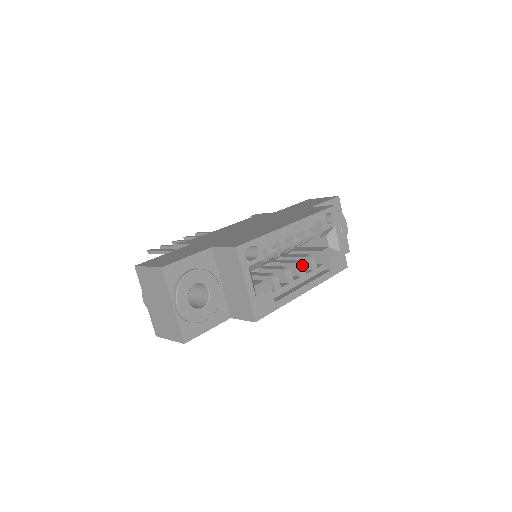
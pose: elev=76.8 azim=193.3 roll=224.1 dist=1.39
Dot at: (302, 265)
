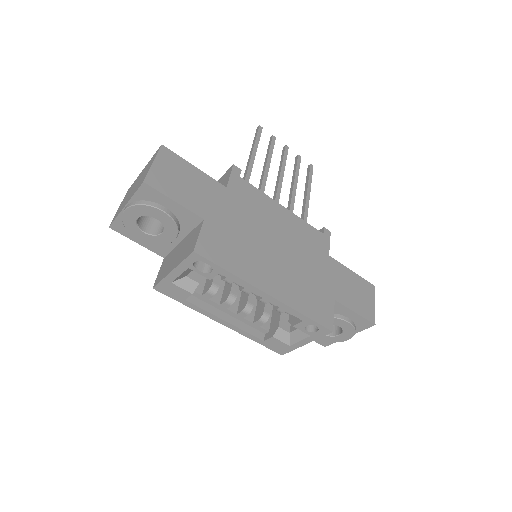
Dot at: (248, 312)
